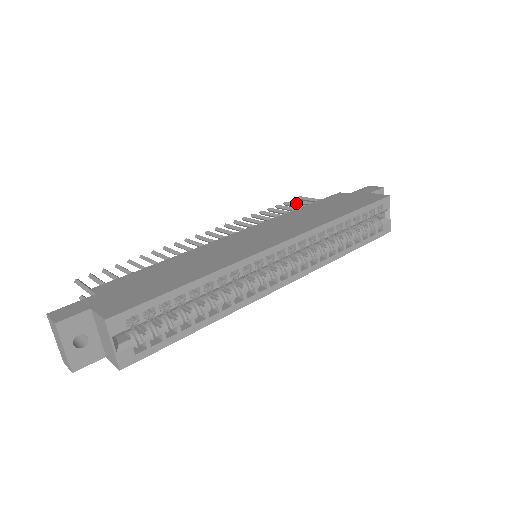
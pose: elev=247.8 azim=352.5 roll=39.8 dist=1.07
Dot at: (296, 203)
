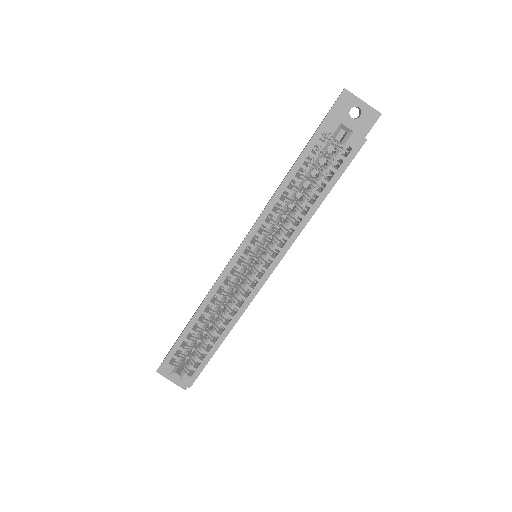
Dot at: occluded
